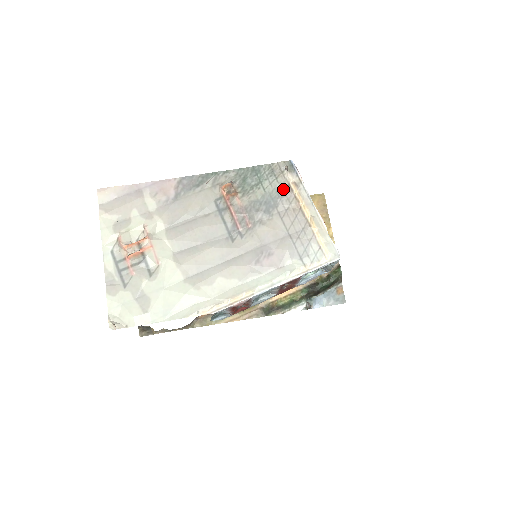
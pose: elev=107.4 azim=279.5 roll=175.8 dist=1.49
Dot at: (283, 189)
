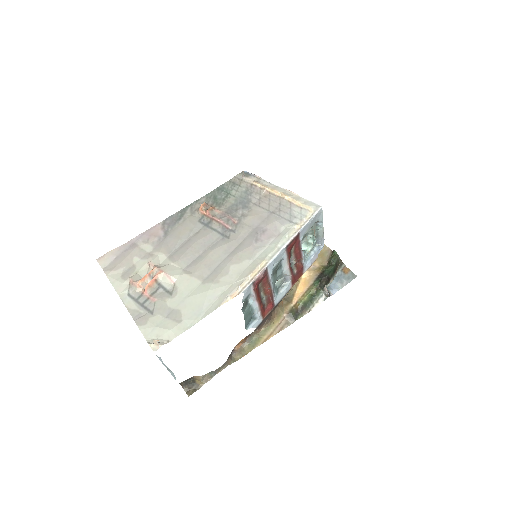
Dot at: (249, 189)
